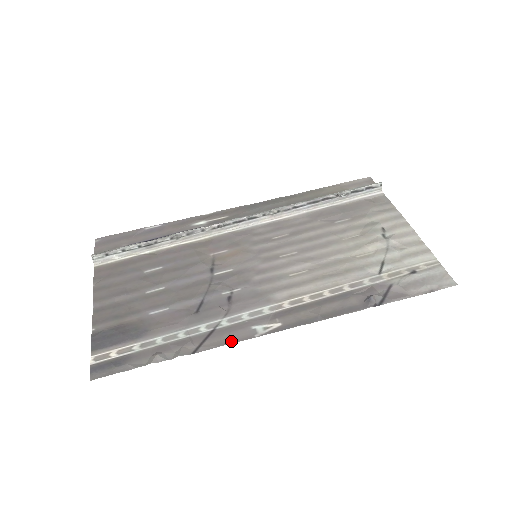
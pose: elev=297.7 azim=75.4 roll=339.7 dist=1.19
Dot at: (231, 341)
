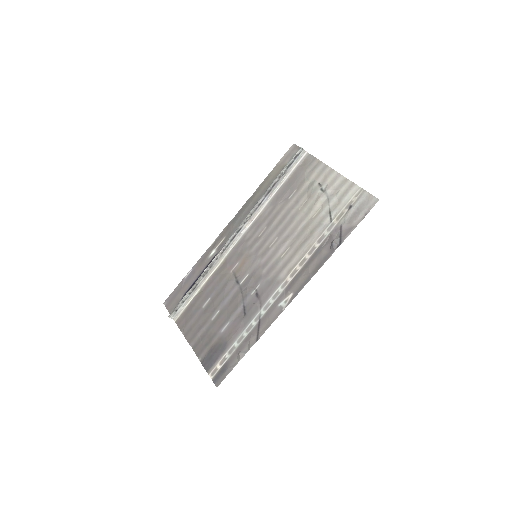
Dot at: (272, 321)
